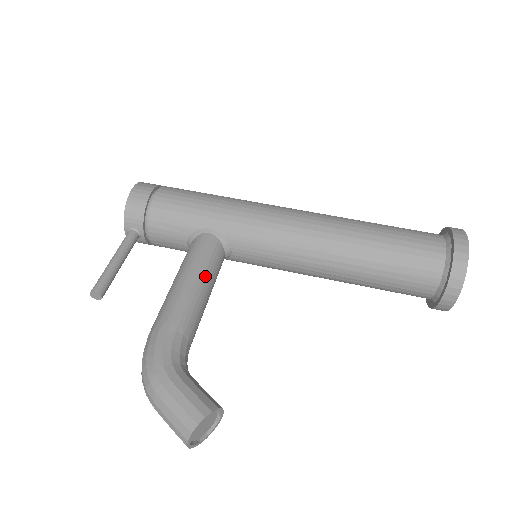
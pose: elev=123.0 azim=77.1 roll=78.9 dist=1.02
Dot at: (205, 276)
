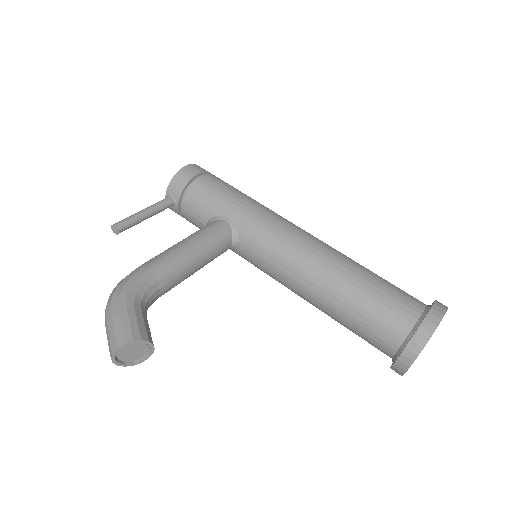
Dot at: (202, 249)
